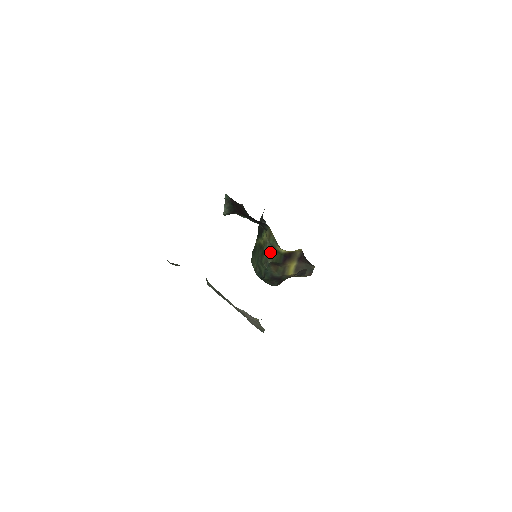
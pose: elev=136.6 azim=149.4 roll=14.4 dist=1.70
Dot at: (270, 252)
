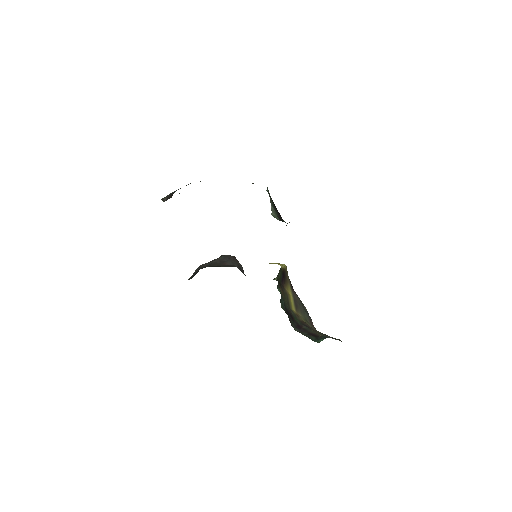
Dot at: occluded
